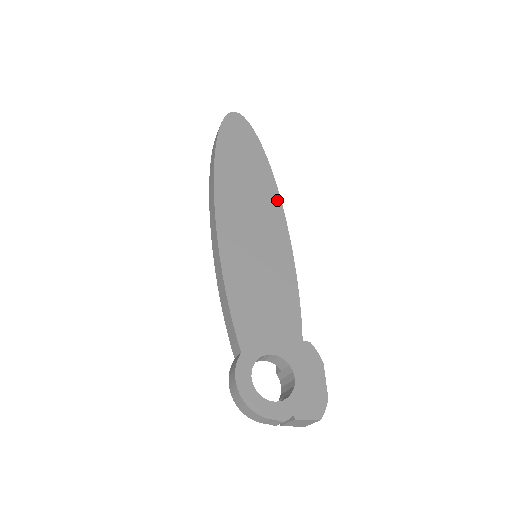
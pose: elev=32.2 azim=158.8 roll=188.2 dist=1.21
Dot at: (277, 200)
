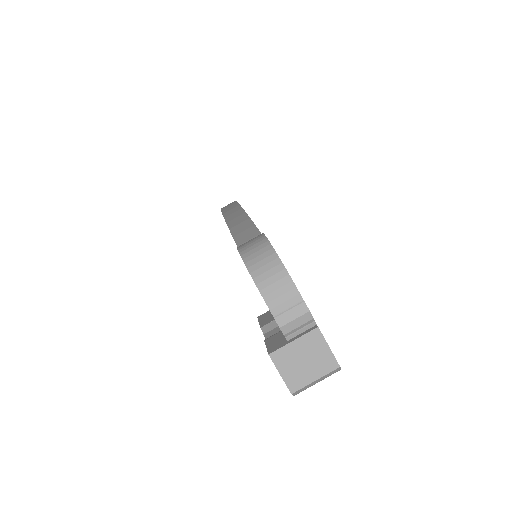
Dot at: occluded
